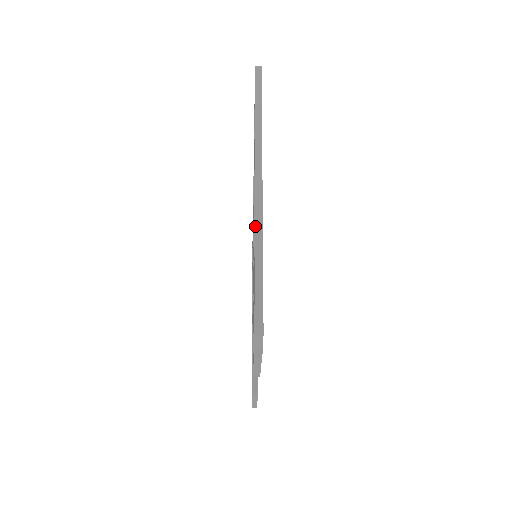
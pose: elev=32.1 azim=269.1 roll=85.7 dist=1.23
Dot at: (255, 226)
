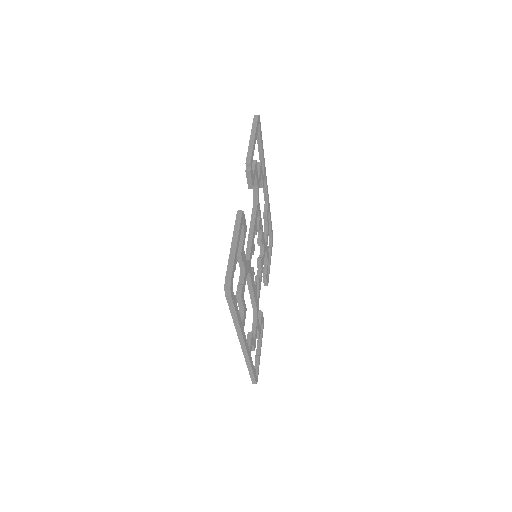
Dot at: (246, 363)
